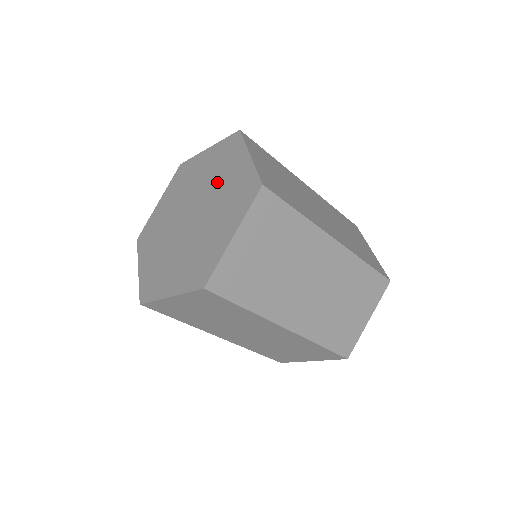
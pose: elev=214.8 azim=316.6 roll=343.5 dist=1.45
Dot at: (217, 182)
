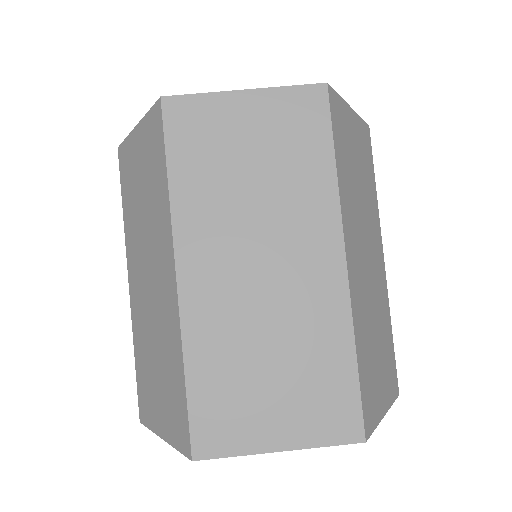
Dot at: occluded
